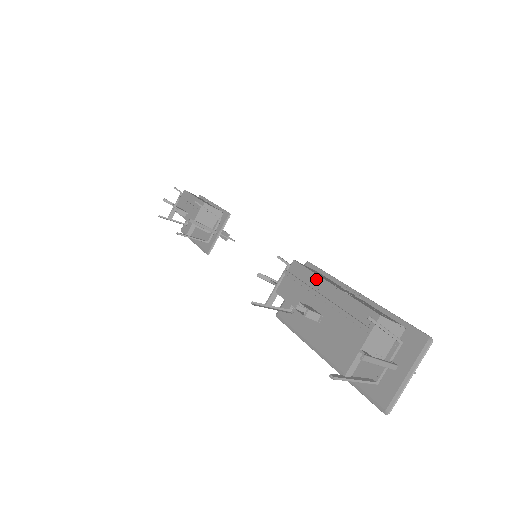
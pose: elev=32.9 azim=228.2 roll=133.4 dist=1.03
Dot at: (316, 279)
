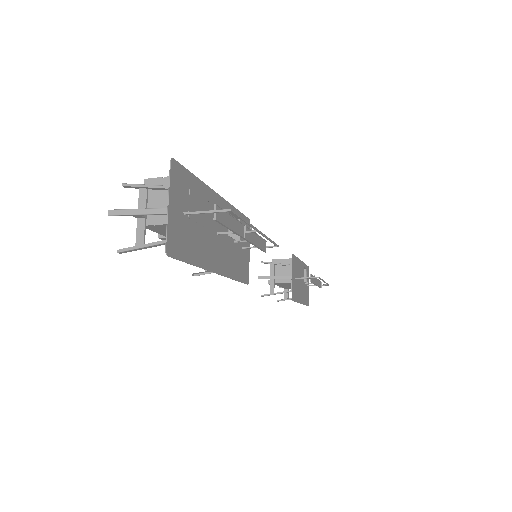
Dot at: occluded
